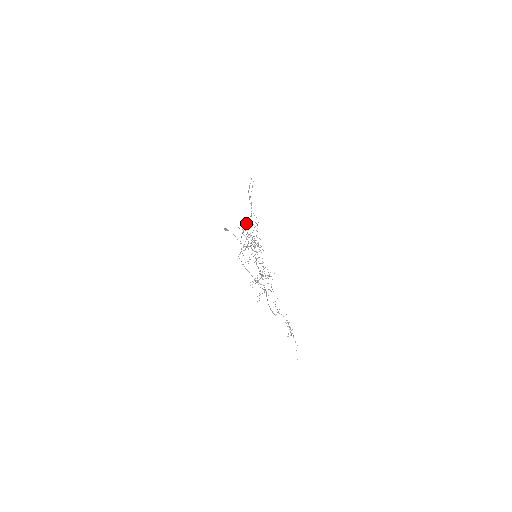
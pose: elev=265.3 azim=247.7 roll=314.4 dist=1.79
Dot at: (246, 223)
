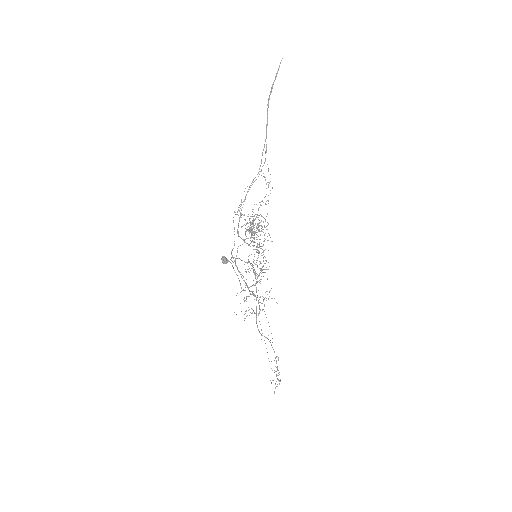
Dot at: occluded
